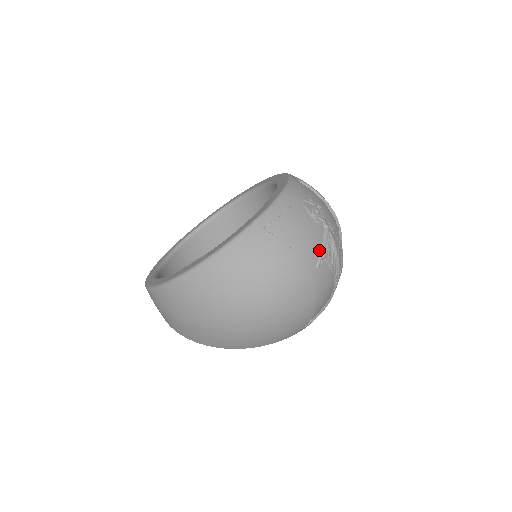
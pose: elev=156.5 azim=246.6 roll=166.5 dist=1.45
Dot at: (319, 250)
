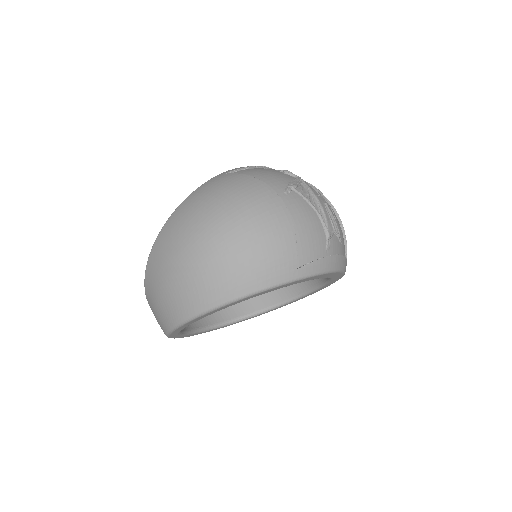
Dot at: (287, 183)
